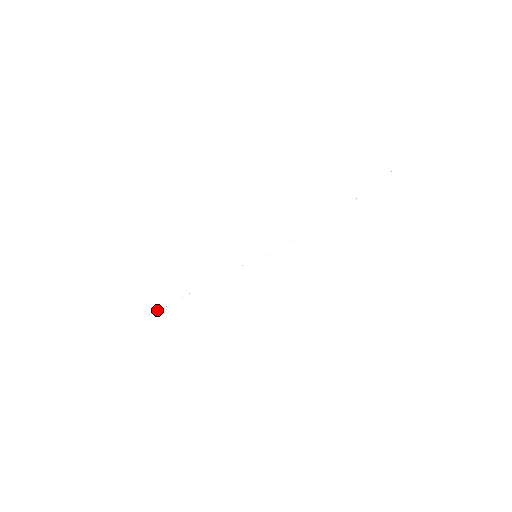
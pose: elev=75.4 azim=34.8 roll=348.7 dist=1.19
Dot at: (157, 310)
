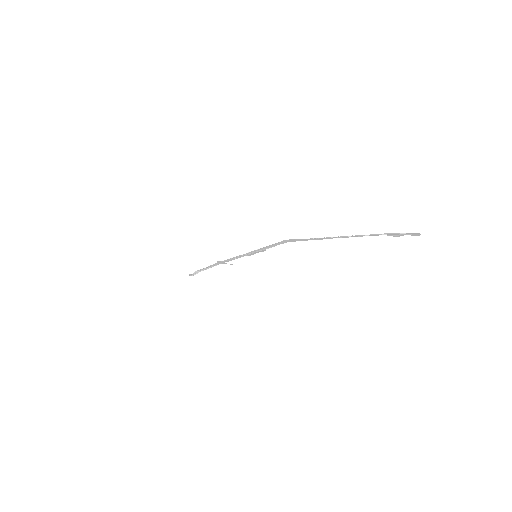
Dot at: (196, 273)
